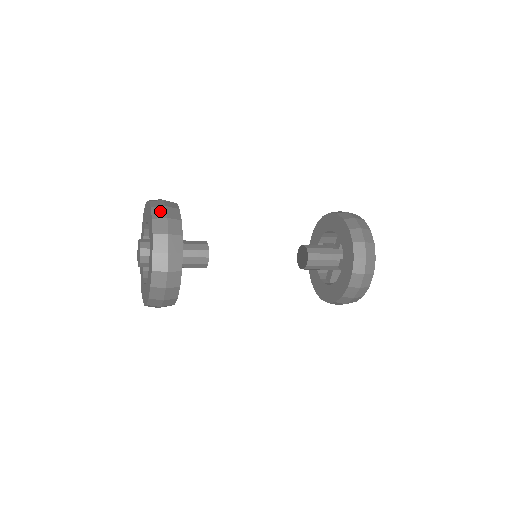
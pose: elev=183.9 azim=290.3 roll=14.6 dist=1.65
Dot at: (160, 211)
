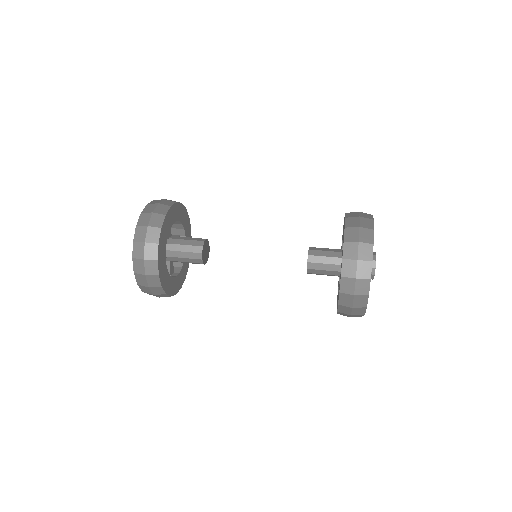
Dot at: (151, 207)
